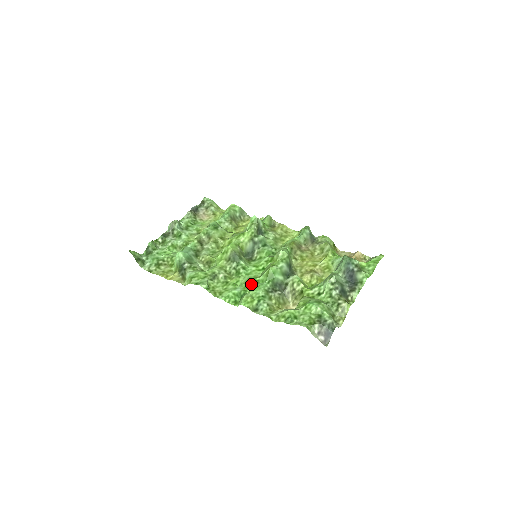
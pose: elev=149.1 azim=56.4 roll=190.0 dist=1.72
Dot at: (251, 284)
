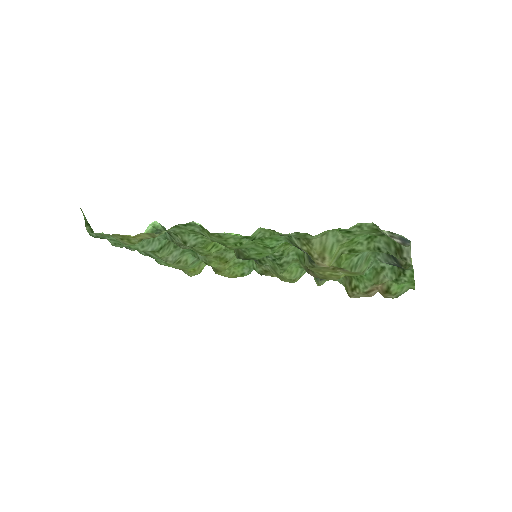
Dot at: (263, 243)
